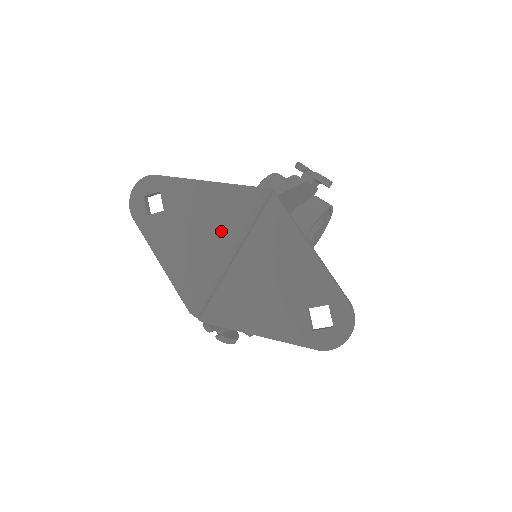
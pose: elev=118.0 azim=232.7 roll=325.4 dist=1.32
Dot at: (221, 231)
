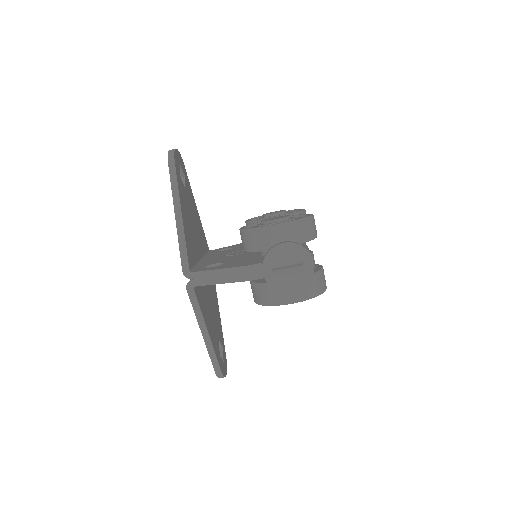
Dot at: occluded
